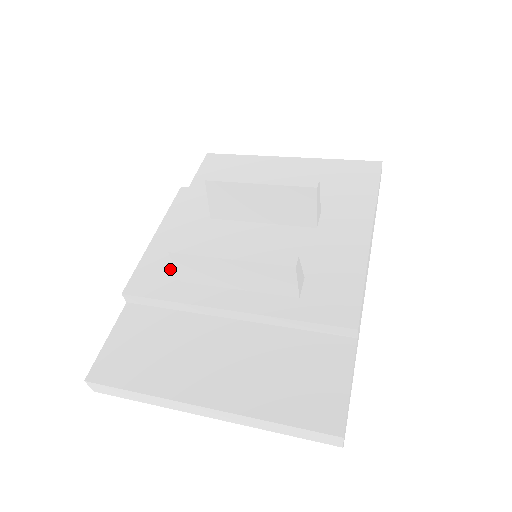
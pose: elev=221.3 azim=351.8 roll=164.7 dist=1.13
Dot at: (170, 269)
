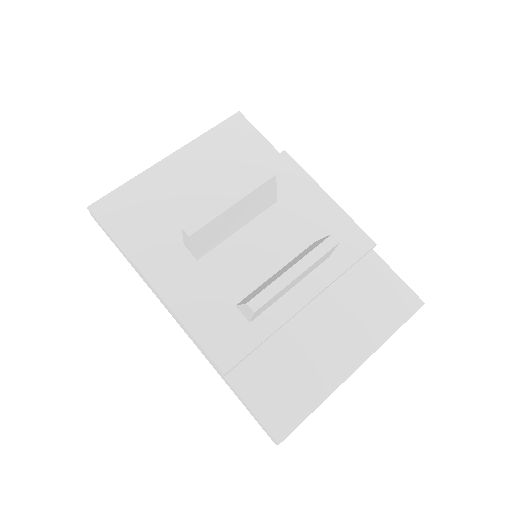
Dot at: (229, 323)
